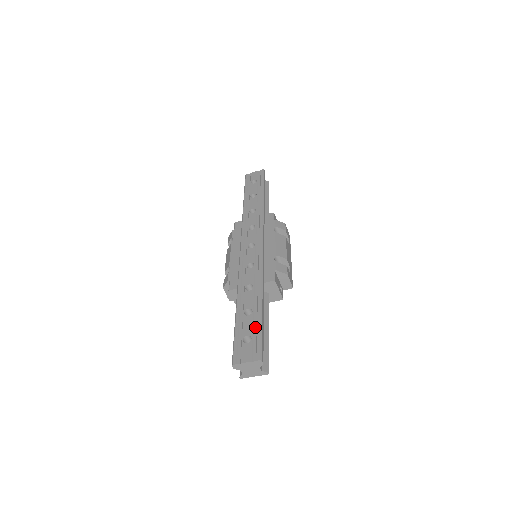
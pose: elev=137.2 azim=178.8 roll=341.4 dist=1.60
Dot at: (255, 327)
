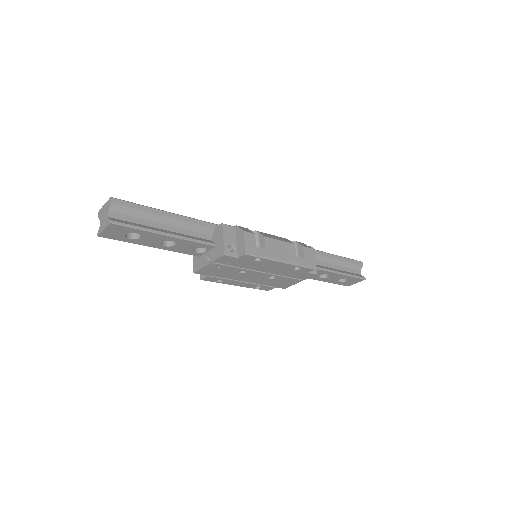
Dot at: occluded
